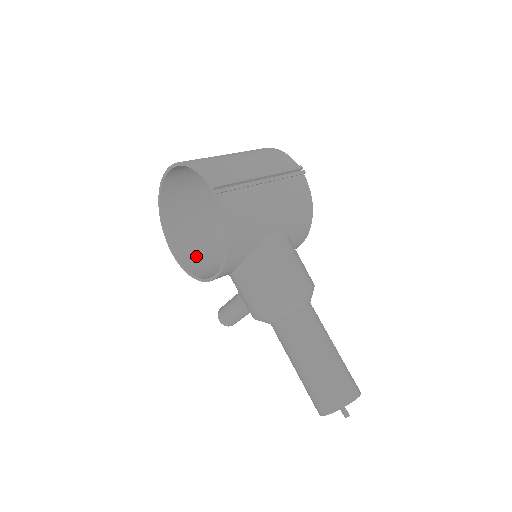
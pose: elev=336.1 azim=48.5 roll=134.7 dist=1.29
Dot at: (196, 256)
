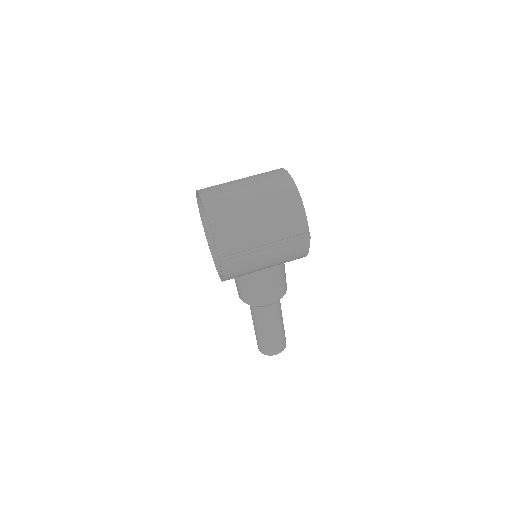
Dot at: occluded
